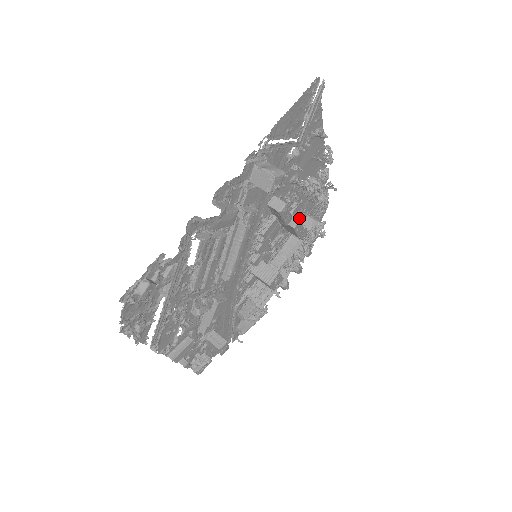
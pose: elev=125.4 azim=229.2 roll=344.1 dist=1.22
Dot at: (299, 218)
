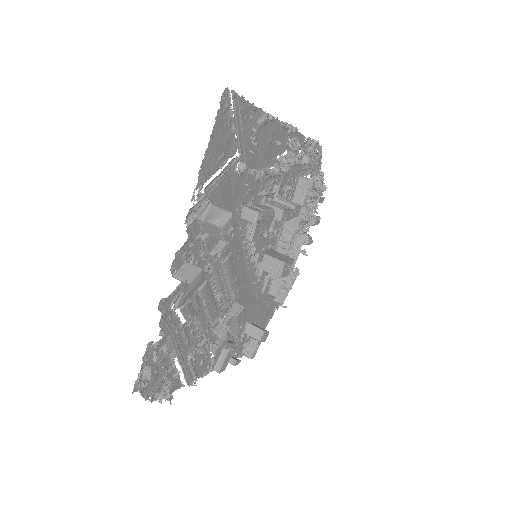
Dot at: occluded
